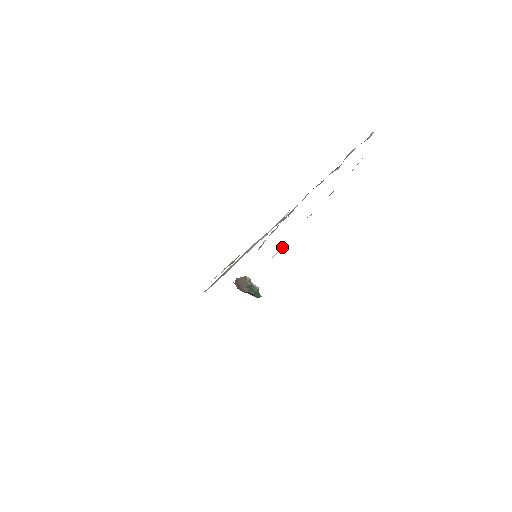
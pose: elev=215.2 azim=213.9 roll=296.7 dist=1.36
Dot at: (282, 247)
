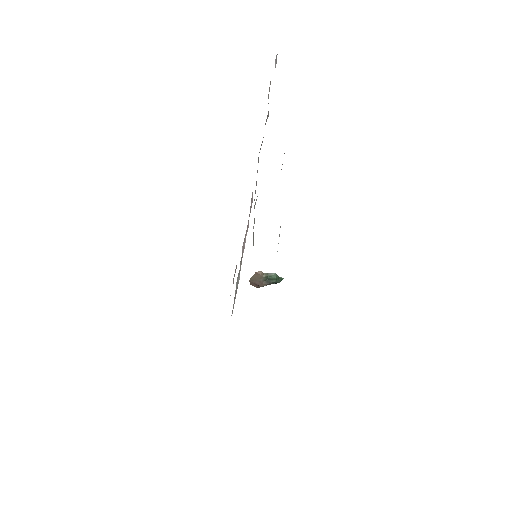
Dot at: occluded
